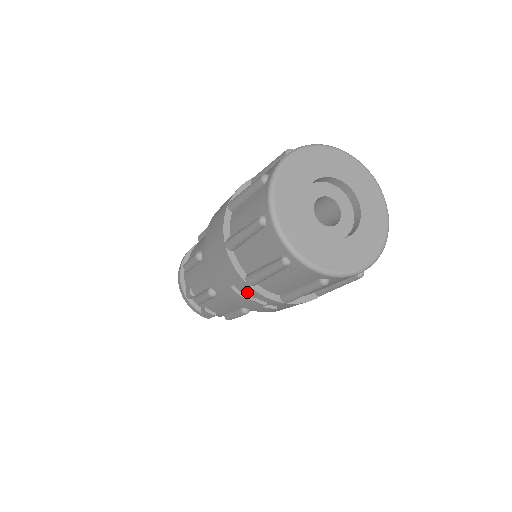
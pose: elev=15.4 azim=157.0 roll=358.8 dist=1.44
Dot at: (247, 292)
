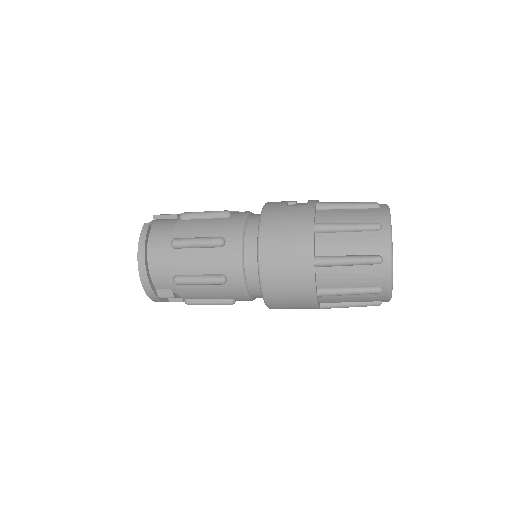
Dot at: occluded
